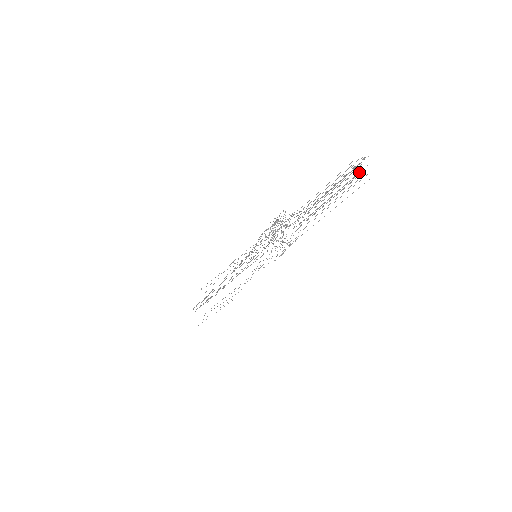
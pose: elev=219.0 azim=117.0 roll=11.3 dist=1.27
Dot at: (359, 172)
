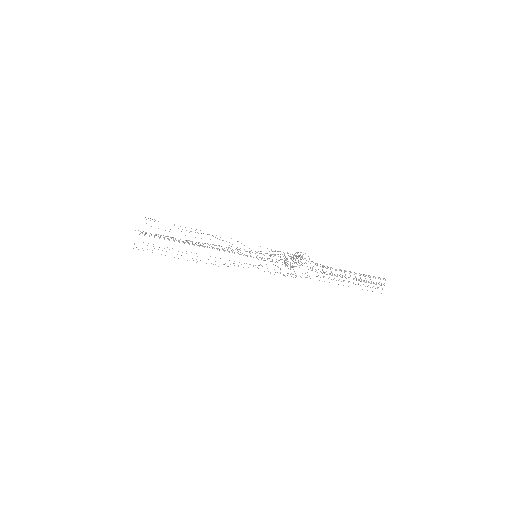
Dot at: occluded
